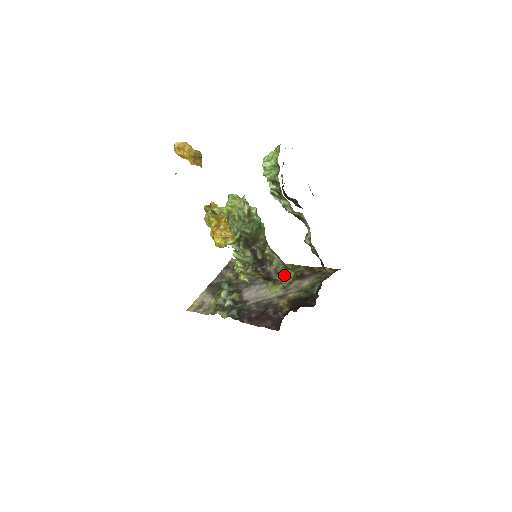
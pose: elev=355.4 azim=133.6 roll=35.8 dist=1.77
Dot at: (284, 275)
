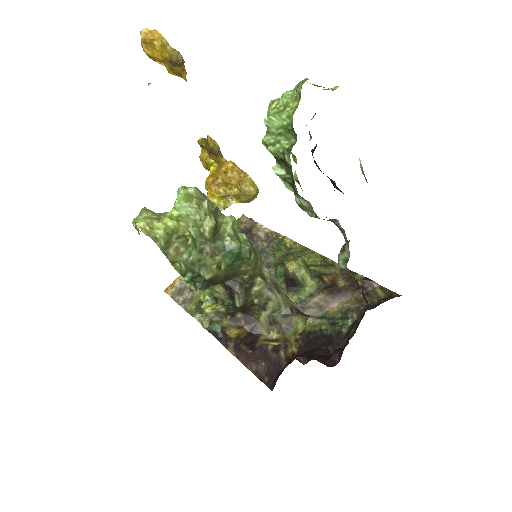
Dot at: (285, 327)
